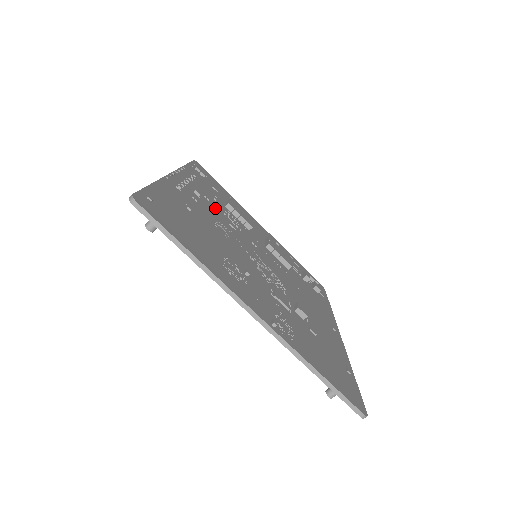
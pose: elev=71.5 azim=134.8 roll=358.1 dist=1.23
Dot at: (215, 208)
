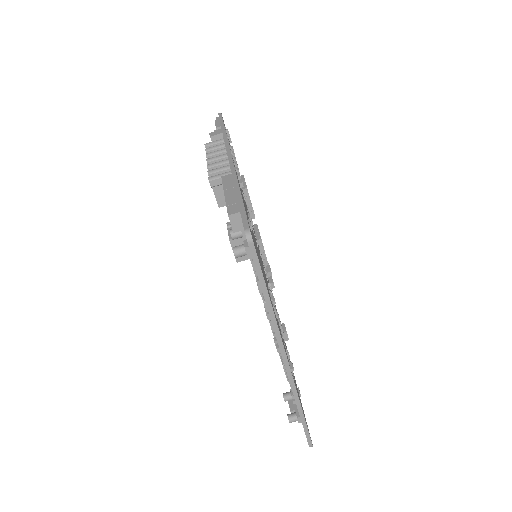
Dot at: occluded
